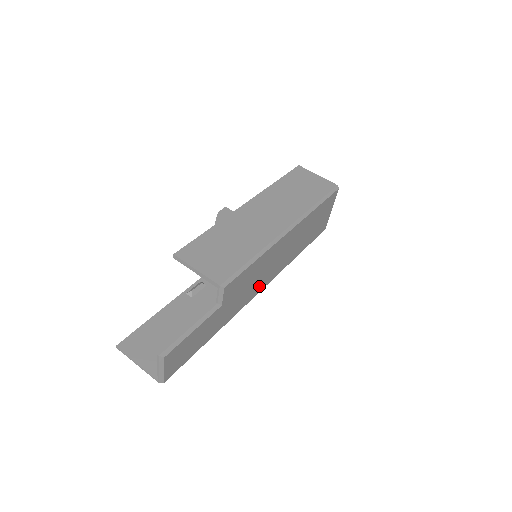
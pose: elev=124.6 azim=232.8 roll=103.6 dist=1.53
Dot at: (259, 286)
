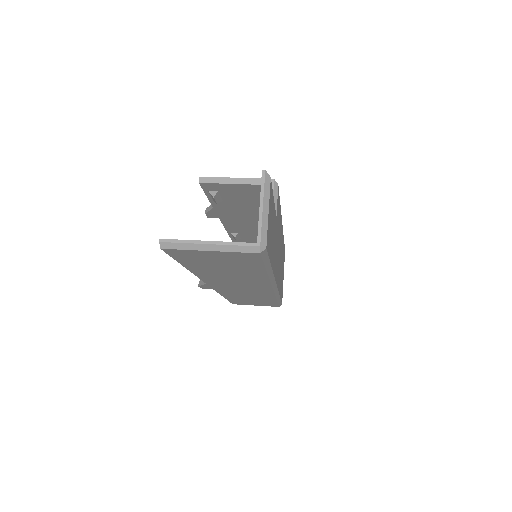
Dot at: (277, 272)
